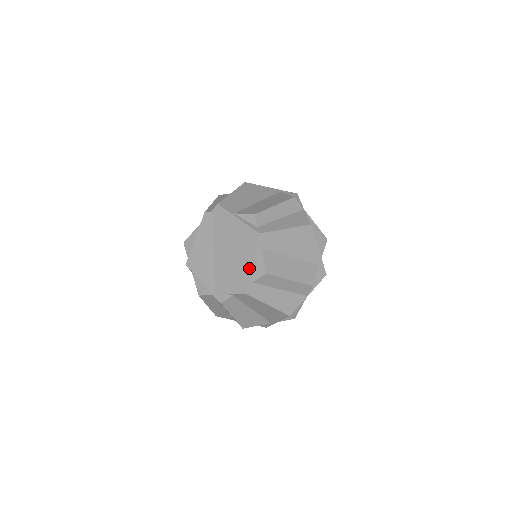
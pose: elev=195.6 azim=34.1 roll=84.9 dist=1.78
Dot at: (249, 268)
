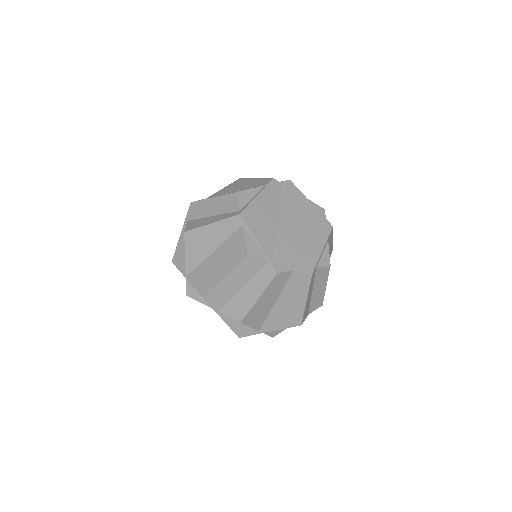
Dot at: (319, 252)
